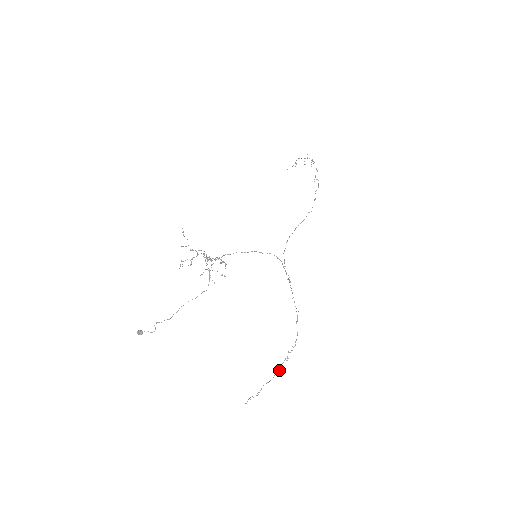
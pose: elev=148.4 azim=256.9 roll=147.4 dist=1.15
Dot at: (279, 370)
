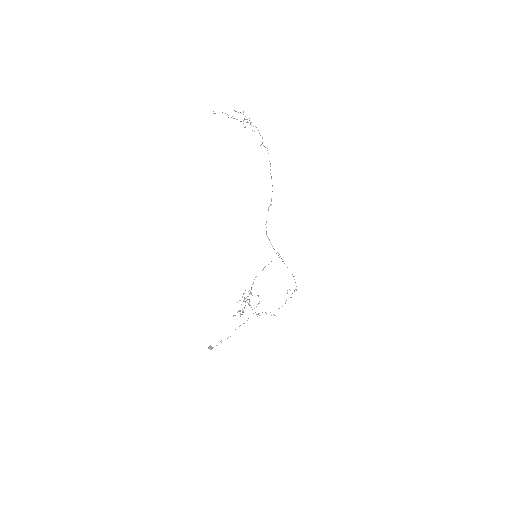
Dot at: (285, 303)
